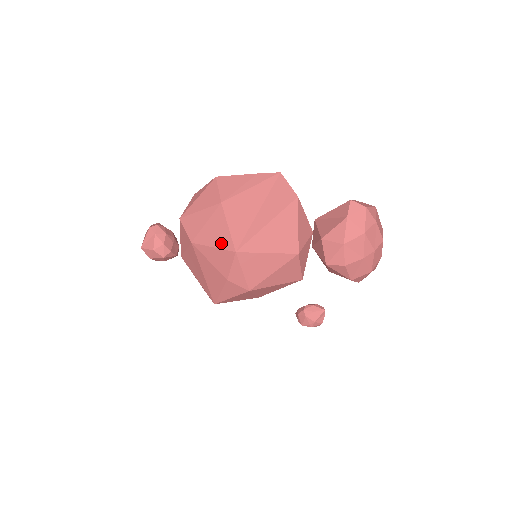
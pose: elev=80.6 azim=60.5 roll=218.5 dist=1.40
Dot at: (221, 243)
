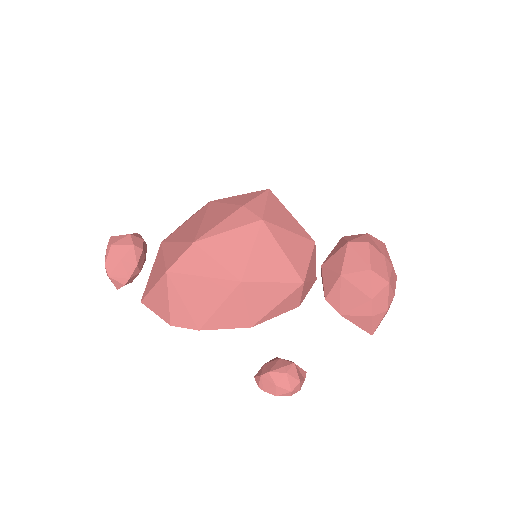
Dot at: occluded
